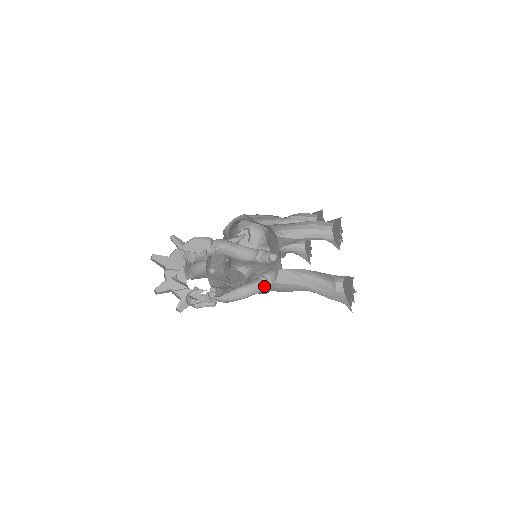
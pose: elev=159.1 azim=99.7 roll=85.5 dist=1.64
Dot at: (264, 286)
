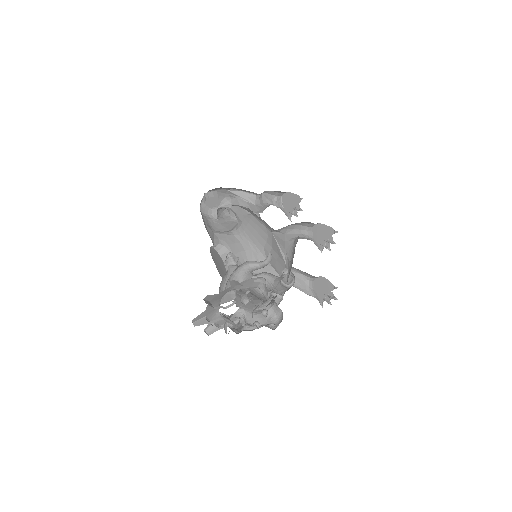
Dot at: occluded
